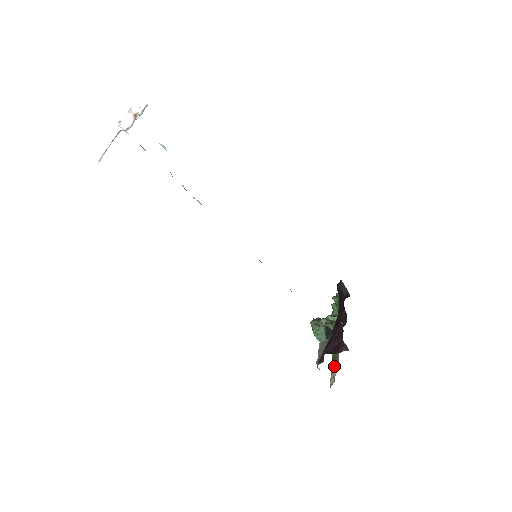
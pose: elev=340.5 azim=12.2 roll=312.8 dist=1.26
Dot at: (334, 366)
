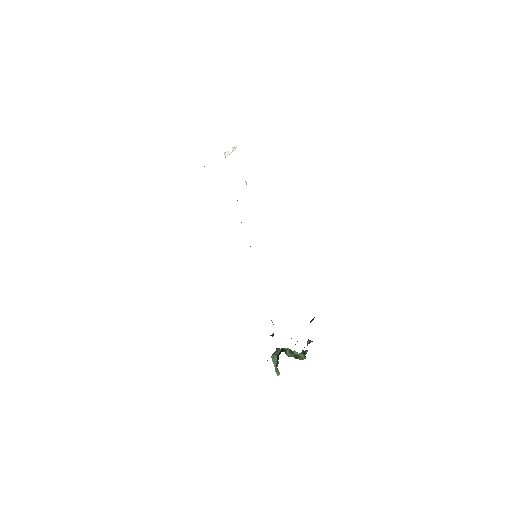
Dot at: occluded
